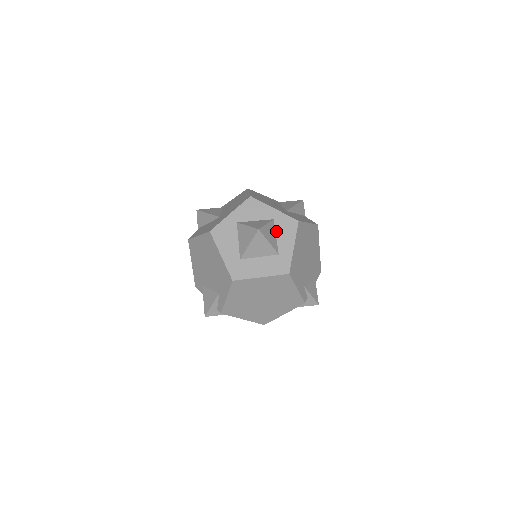
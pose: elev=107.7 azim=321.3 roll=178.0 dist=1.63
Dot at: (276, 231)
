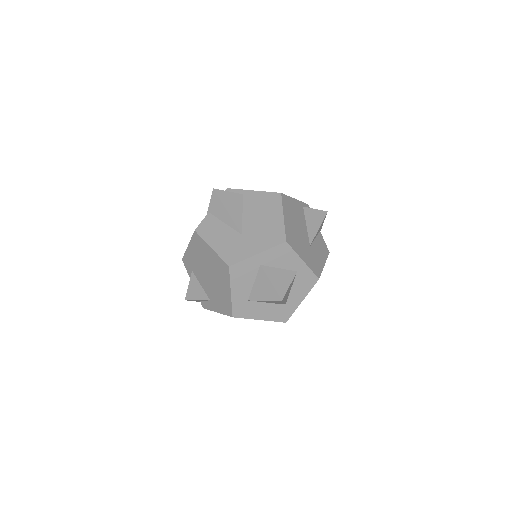
Dot at: (294, 283)
